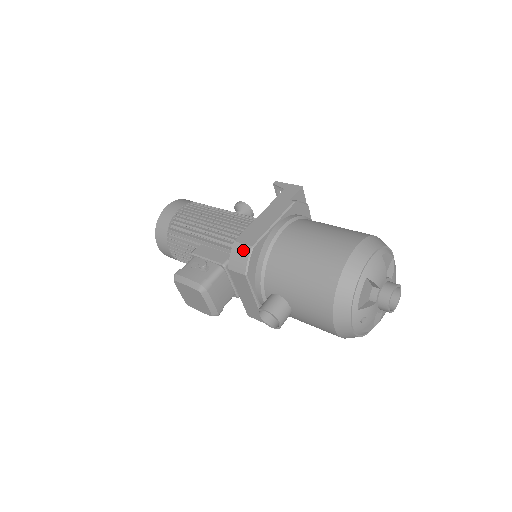
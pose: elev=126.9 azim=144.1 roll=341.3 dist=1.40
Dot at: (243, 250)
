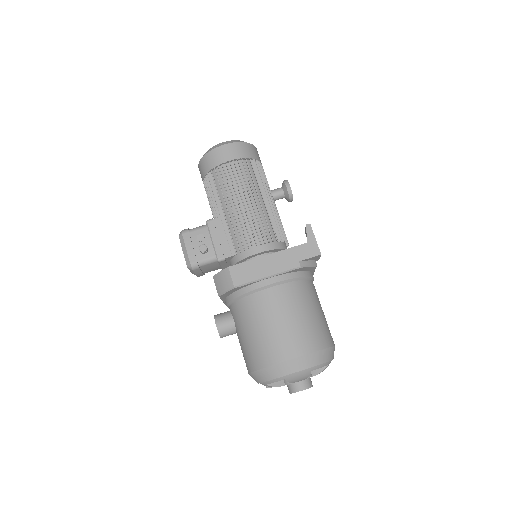
Dot at: (228, 281)
